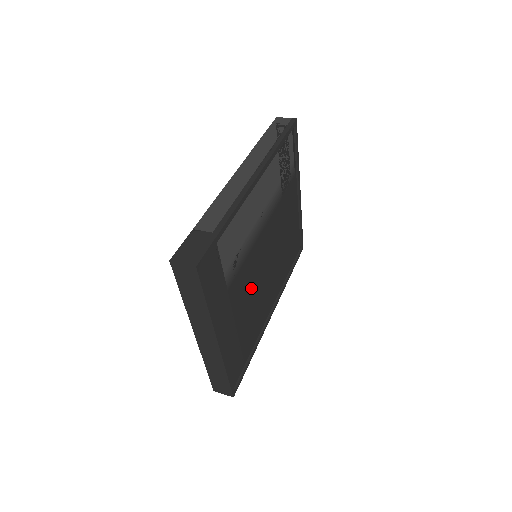
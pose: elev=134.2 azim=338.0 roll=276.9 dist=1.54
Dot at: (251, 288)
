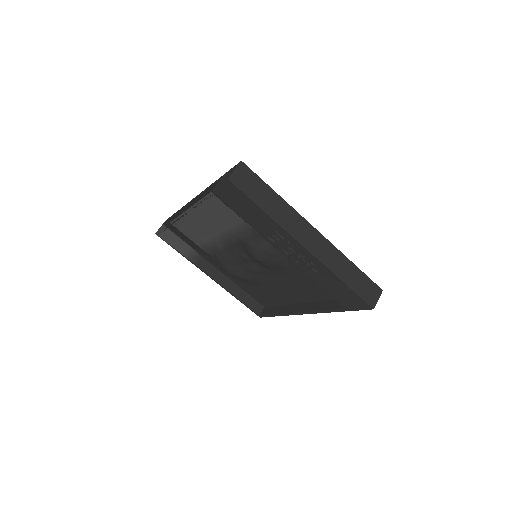
Dot at: occluded
